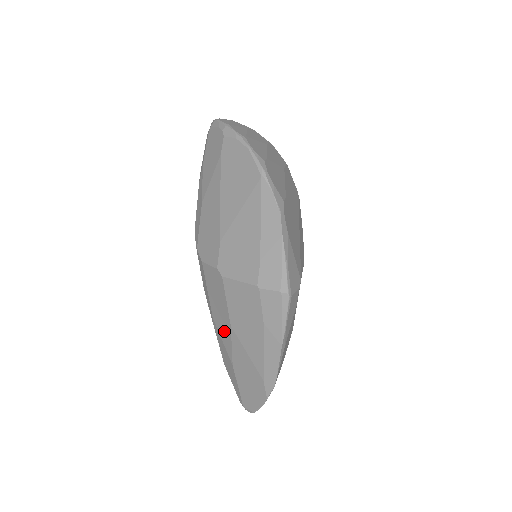
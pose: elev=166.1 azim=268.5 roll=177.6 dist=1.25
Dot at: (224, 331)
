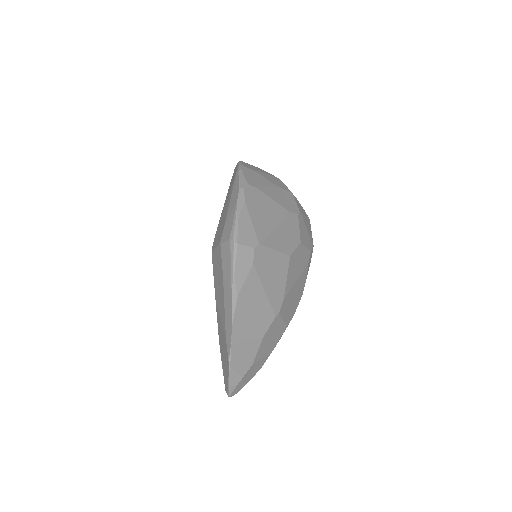
Dot at: occluded
